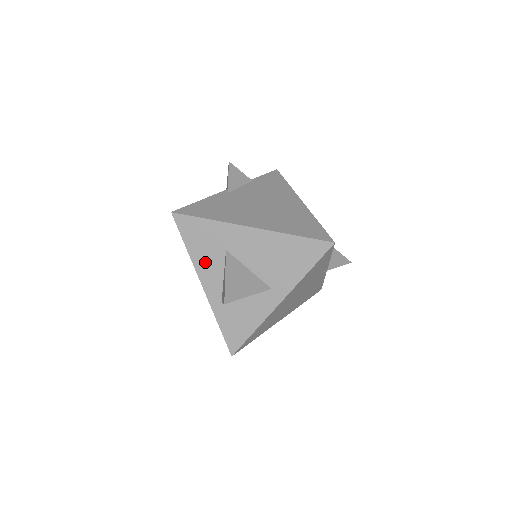
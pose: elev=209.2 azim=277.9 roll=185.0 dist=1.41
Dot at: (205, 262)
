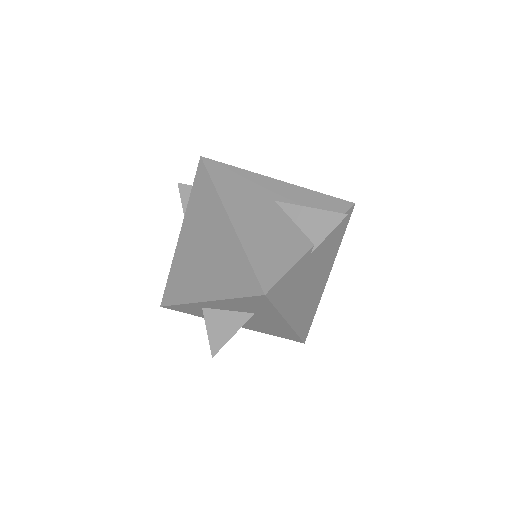
Dot at: (231, 305)
